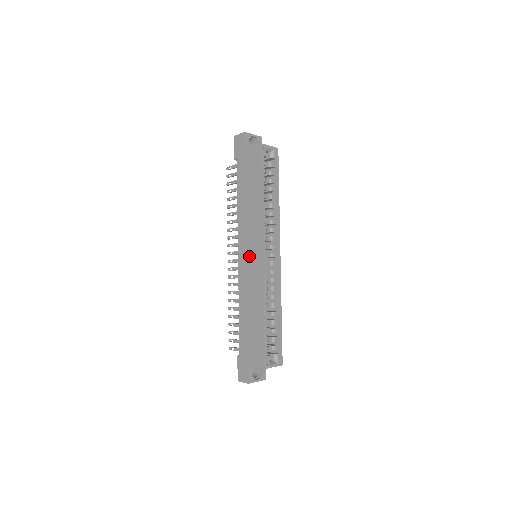
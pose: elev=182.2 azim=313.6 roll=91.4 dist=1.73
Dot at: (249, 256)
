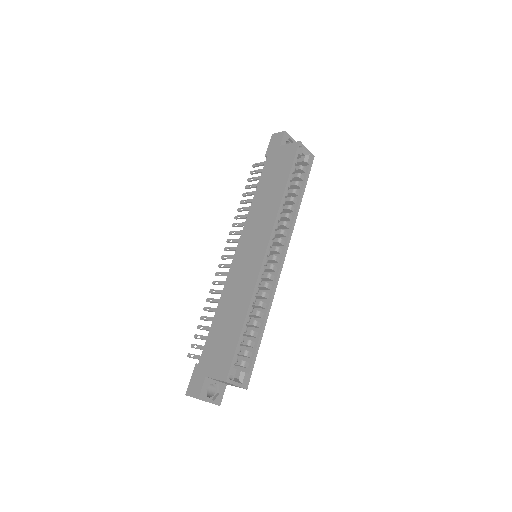
Dot at: (249, 251)
